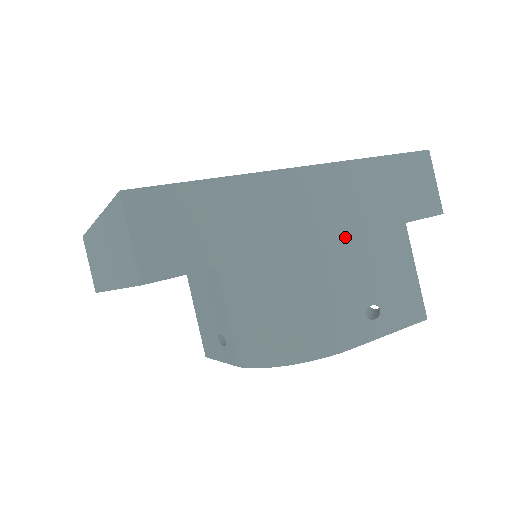
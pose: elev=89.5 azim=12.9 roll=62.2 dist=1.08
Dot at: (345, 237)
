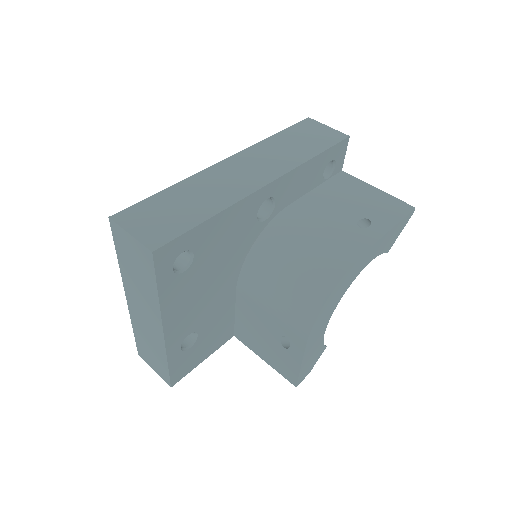
Dot at: (302, 197)
